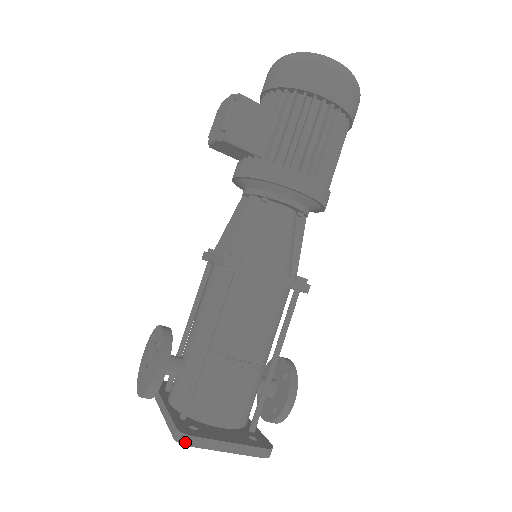
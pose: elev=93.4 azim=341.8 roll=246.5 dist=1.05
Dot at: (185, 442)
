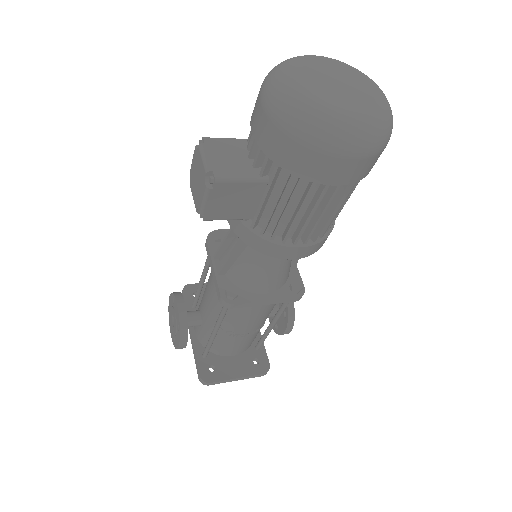
Dot at: (206, 384)
